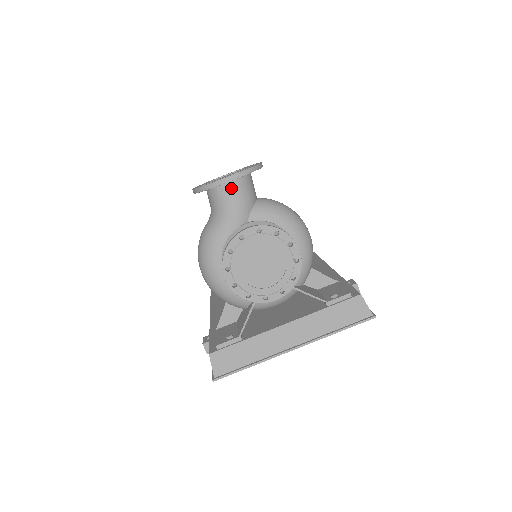
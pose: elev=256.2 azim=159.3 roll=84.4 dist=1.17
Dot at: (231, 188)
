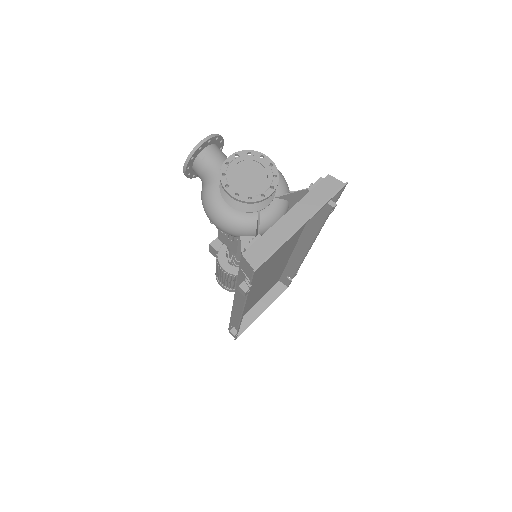
Dot at: (208, 151)
